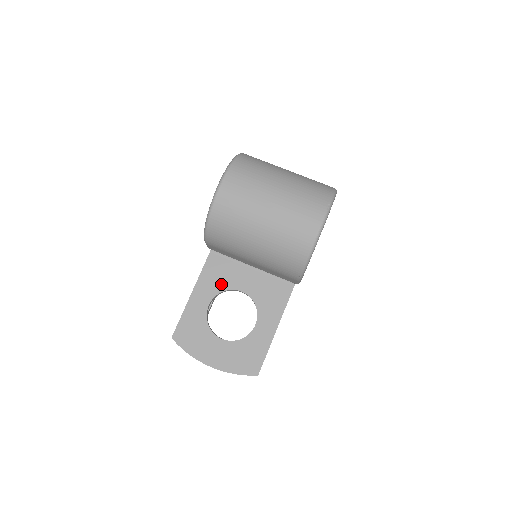
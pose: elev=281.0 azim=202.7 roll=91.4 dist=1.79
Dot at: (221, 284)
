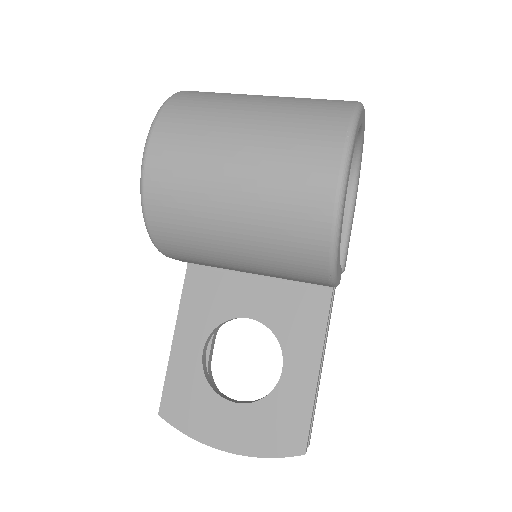
Dot at: (214, 313)
